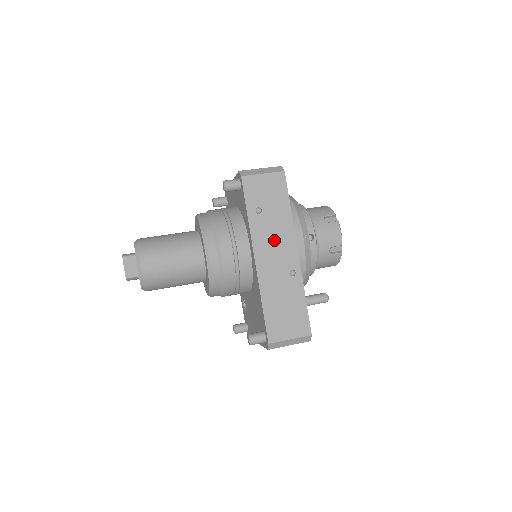
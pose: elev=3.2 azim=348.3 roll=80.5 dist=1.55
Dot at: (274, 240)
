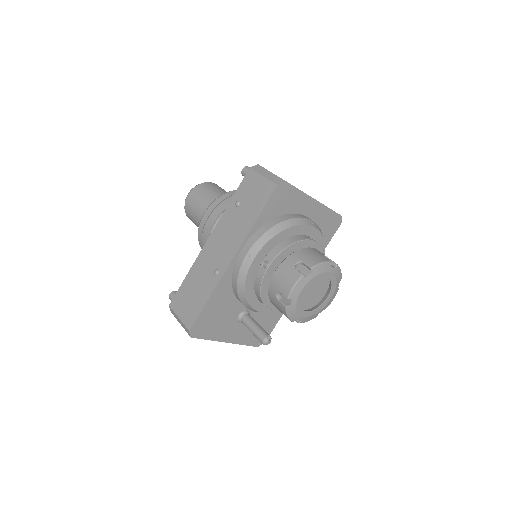
Dot at: (228, 235)
